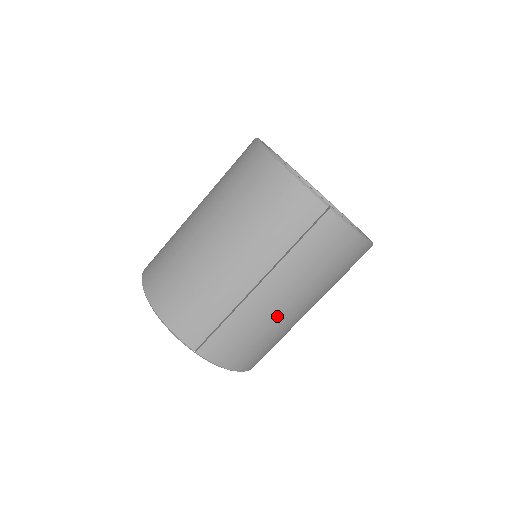
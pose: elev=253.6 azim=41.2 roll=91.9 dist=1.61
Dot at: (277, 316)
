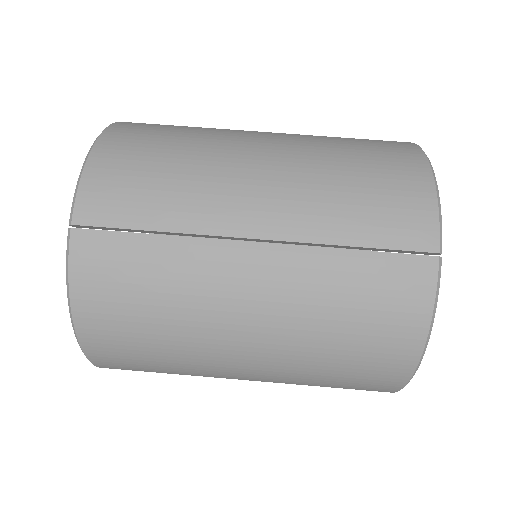
Dot at: (215, 314)
